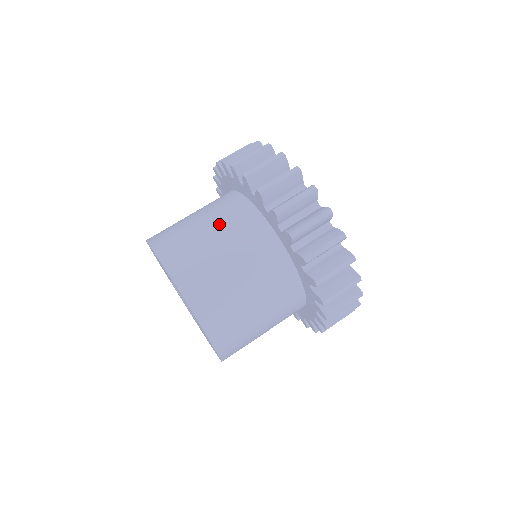
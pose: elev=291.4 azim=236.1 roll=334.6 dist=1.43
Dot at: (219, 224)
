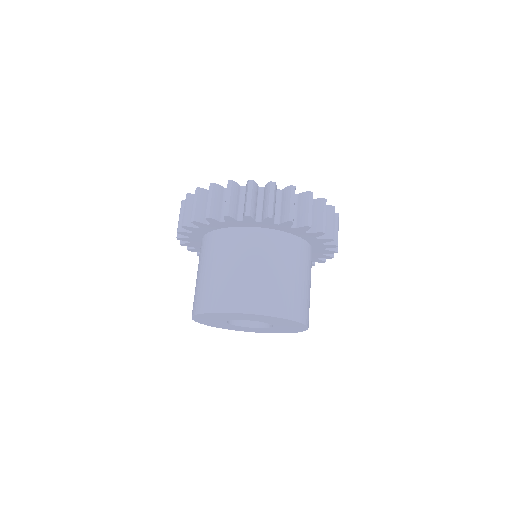
Dot at: (204, 262)
